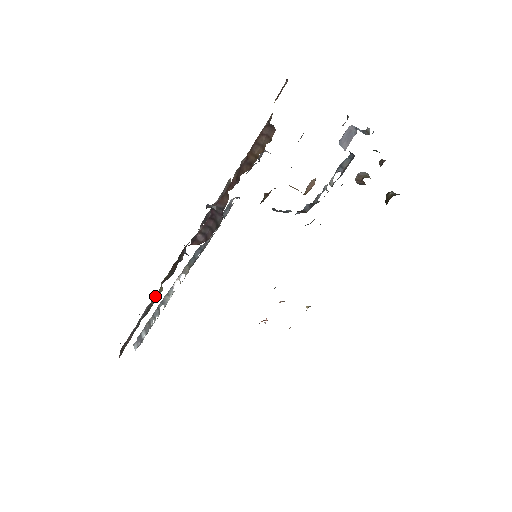
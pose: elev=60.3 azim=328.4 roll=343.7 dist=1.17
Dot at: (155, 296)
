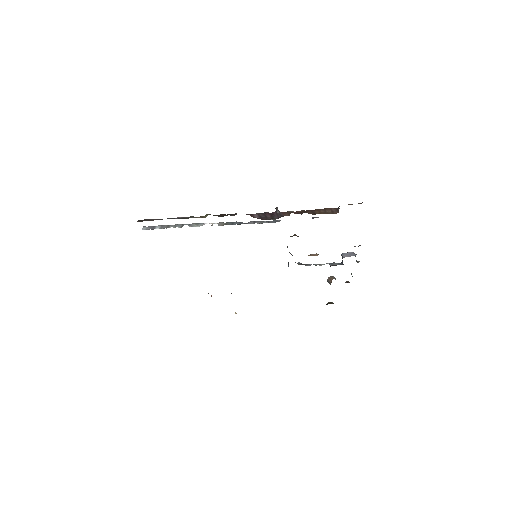
Dot at: (195, 217)
